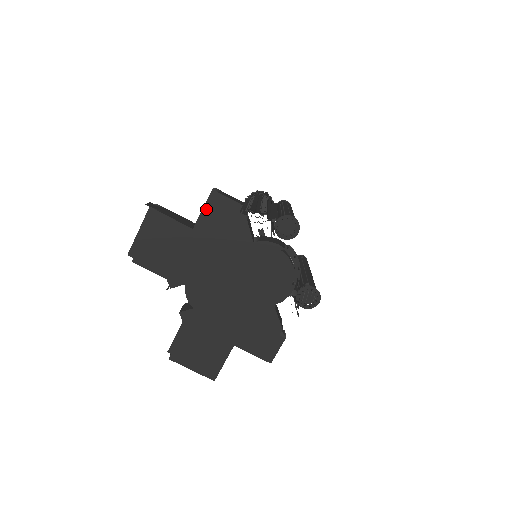
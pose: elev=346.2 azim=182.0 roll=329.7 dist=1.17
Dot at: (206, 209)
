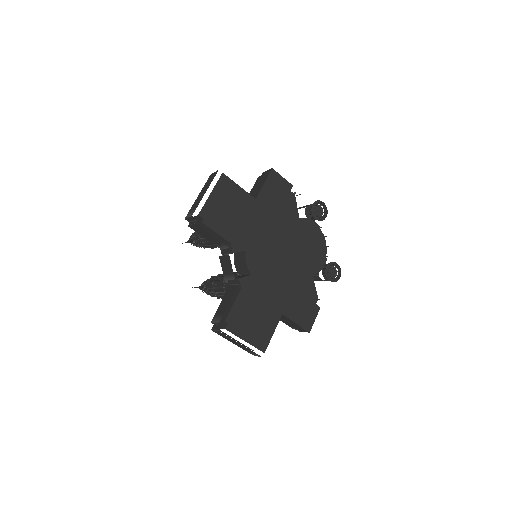
Dot at: (267, 184)
